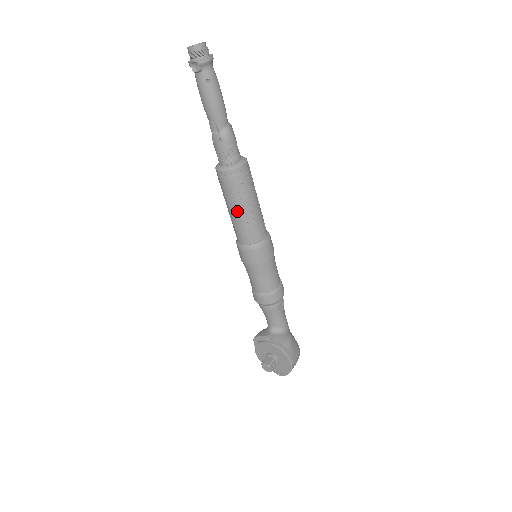
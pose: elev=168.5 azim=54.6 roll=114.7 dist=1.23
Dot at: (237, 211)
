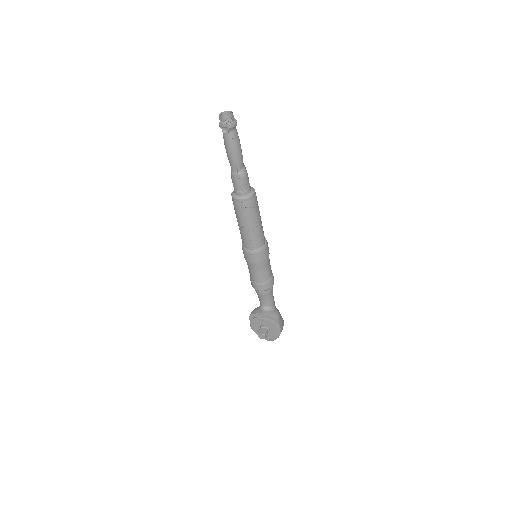
Dot at: (247, 226)
